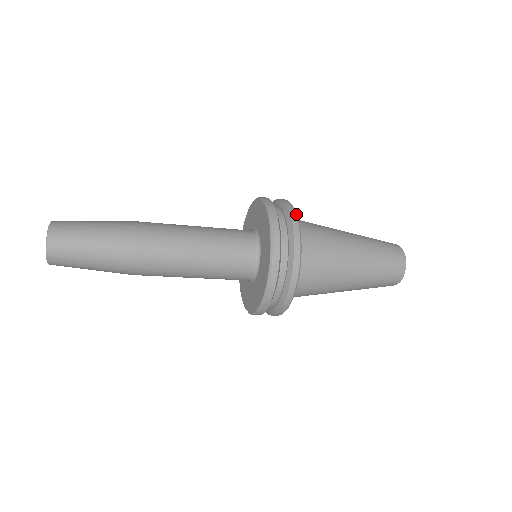
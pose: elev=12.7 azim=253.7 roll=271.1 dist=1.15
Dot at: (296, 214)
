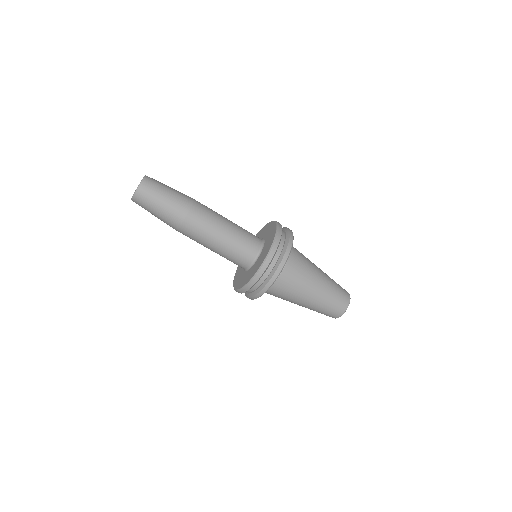
Dot at: (291, 247)
